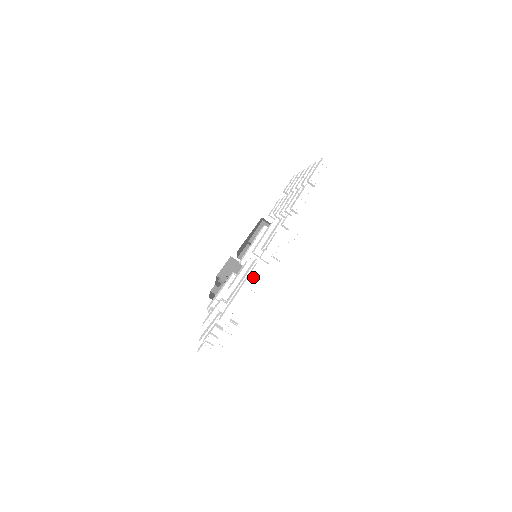
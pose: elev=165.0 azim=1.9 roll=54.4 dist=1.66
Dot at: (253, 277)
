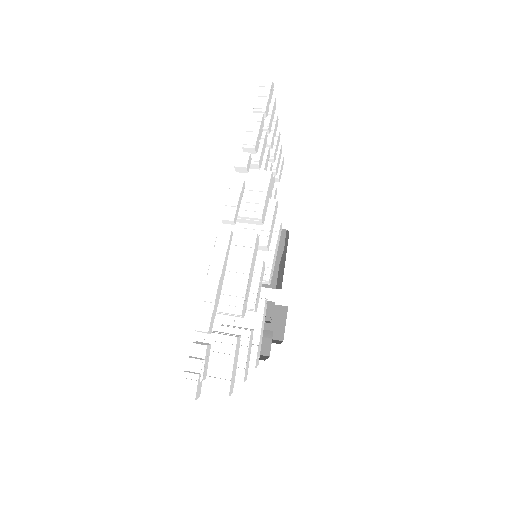
Dot at: (221, 249)
